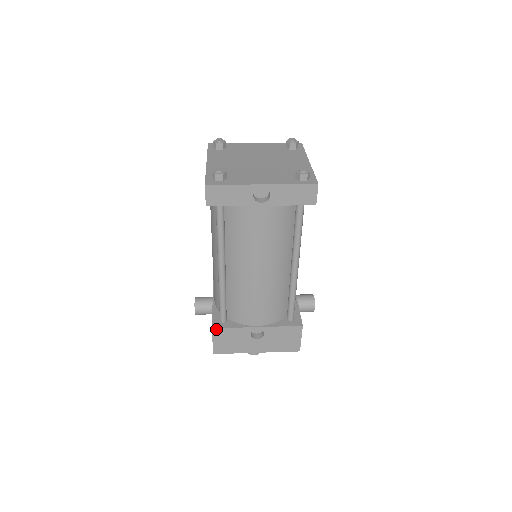
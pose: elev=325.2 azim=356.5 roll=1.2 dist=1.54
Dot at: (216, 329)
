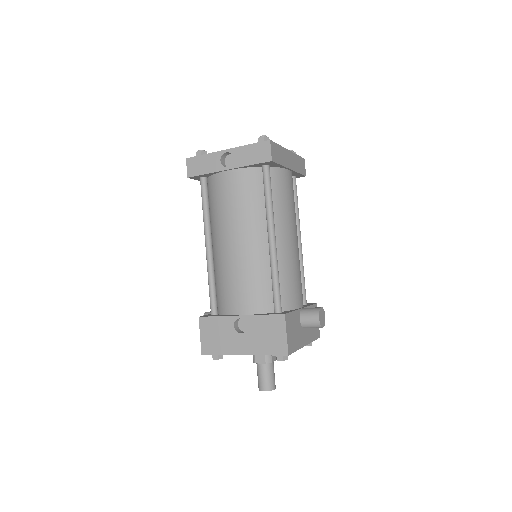
Dot at: (202, 318)
